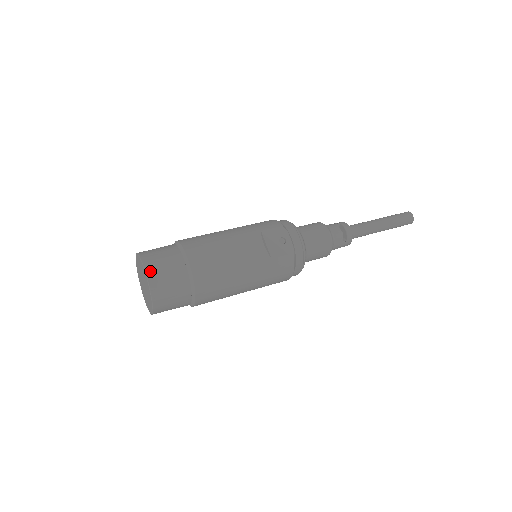
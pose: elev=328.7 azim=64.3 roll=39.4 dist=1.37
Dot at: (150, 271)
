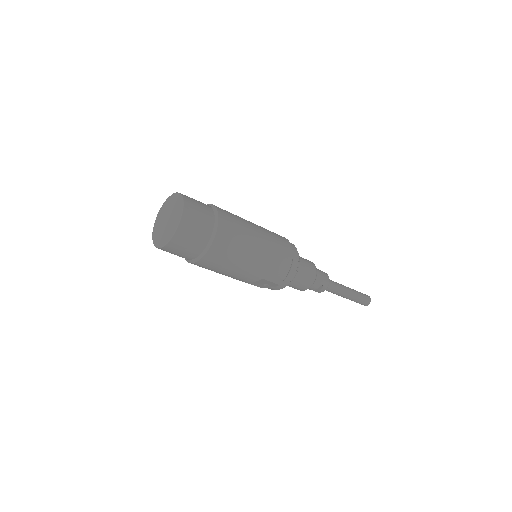
Dot at: occluded
